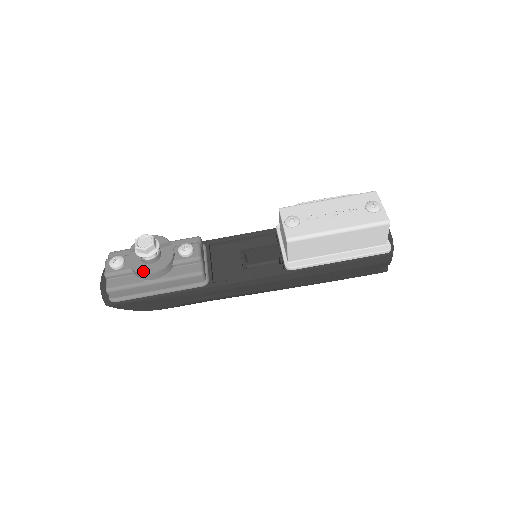
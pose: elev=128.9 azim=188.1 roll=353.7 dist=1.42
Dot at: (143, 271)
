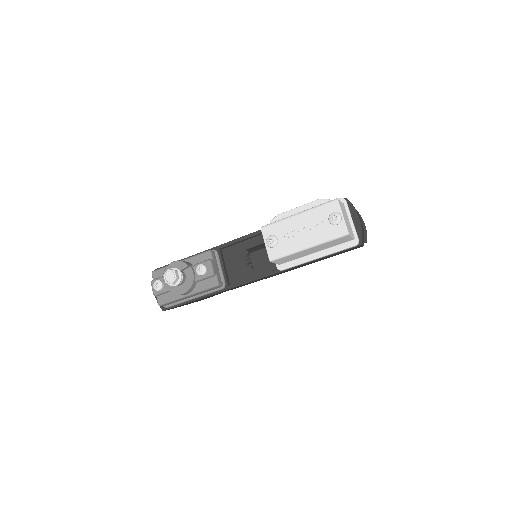
Dot at: (177, 292)
